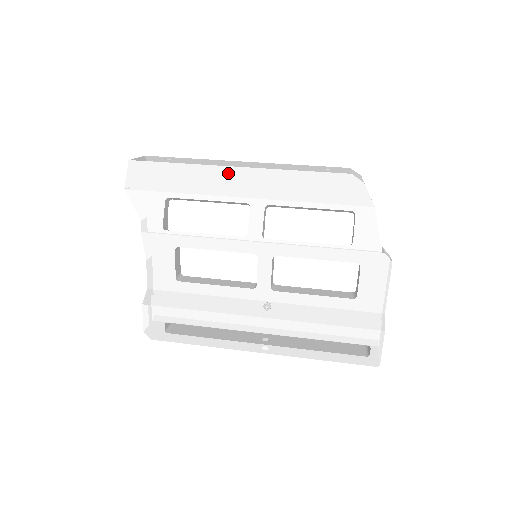
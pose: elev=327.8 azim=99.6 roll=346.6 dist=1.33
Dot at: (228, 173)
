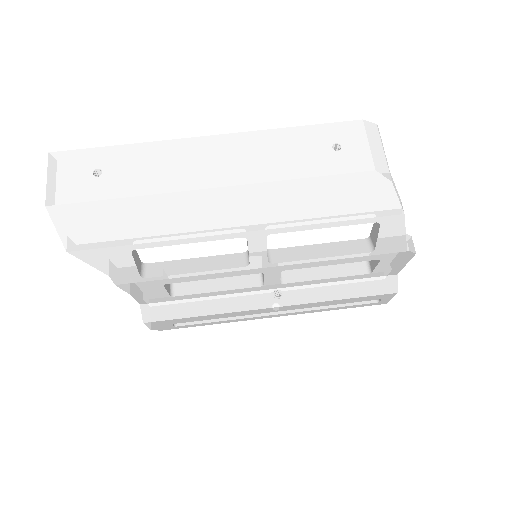
Dot at: (204, 201)
